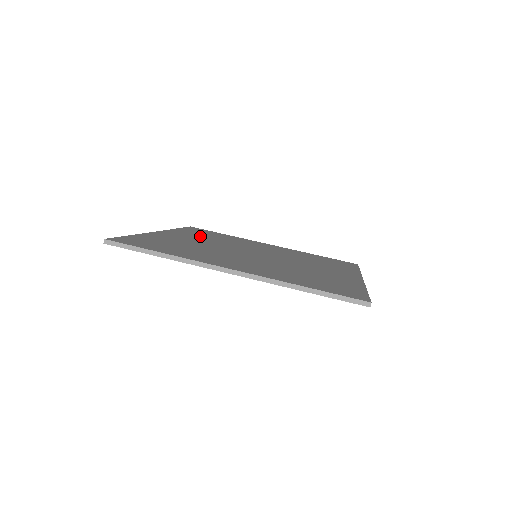
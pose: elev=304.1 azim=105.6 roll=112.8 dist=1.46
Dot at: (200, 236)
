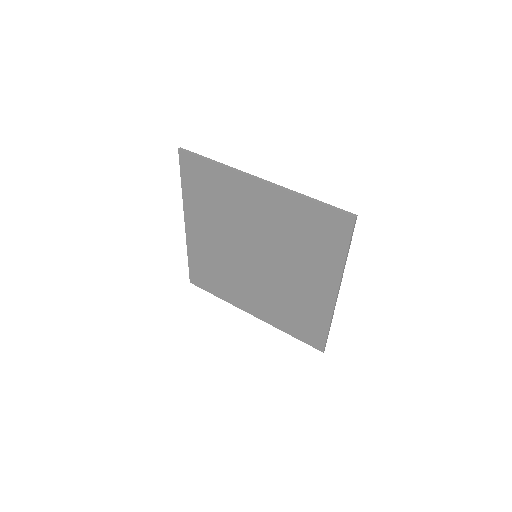
Dot at: occluded
